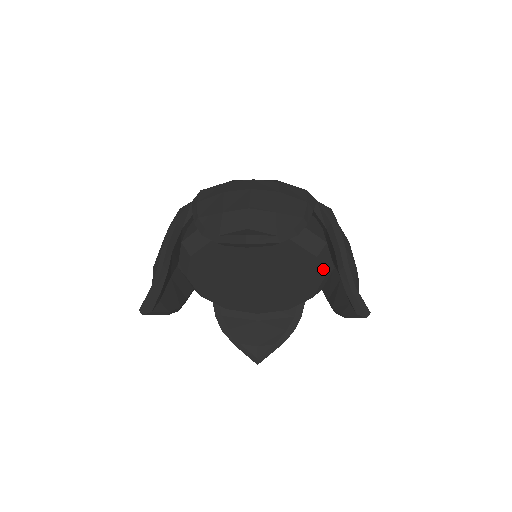
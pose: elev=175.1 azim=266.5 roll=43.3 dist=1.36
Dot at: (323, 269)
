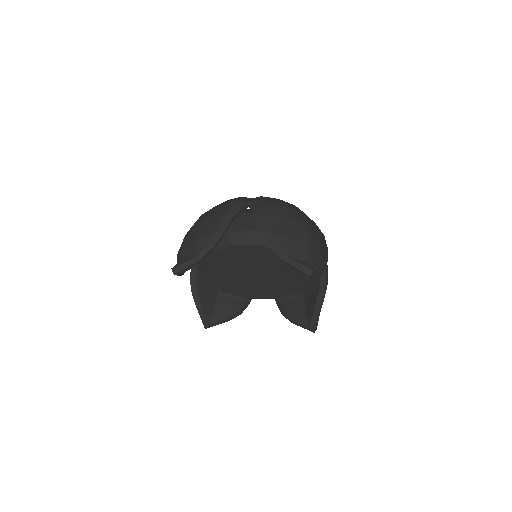
Dot at: occluded
